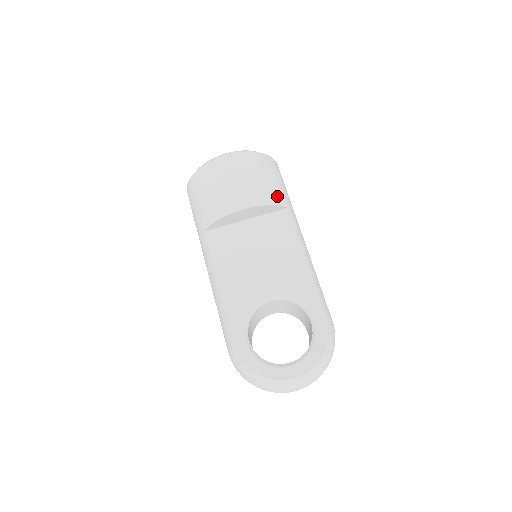
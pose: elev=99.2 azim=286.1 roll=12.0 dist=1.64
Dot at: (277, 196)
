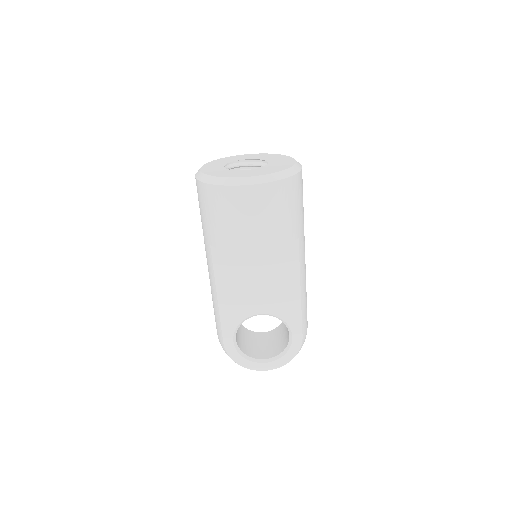
Dot at: (291, 231)
